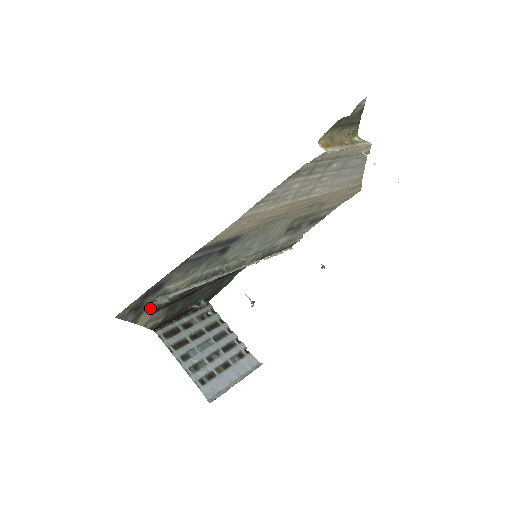
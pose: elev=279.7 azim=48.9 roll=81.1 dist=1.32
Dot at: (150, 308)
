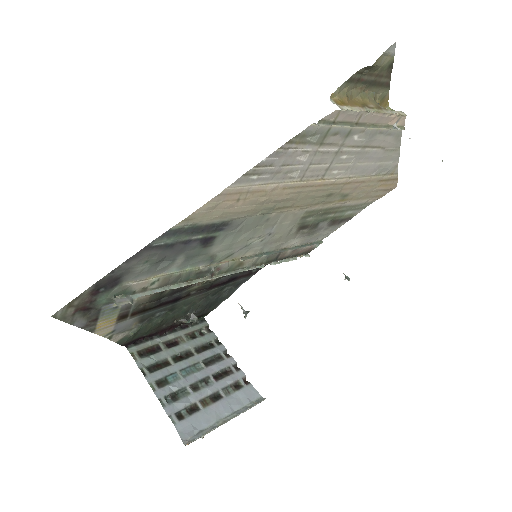
Dot at: (110, 312)
